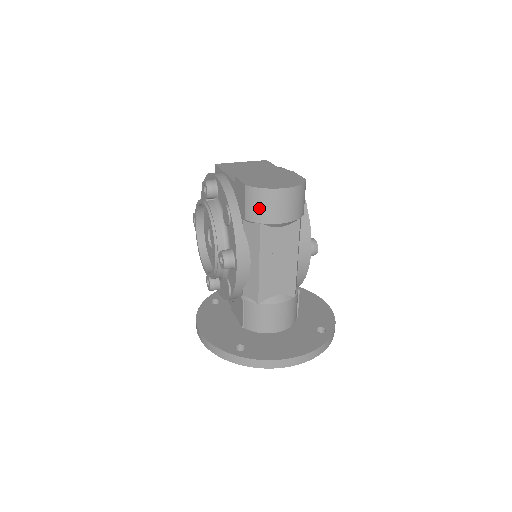
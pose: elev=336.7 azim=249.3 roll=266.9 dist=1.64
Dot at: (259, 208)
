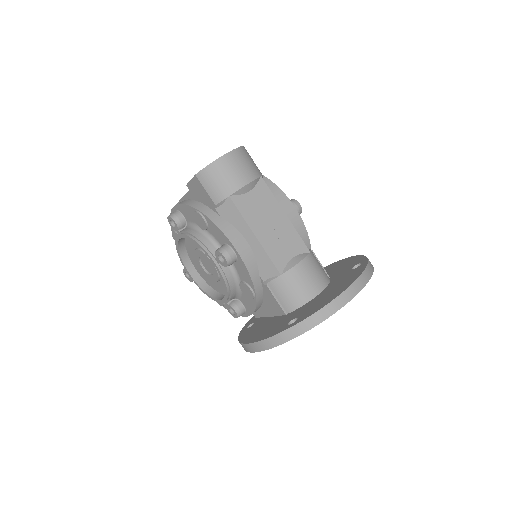
Dot at: (219, 183)
